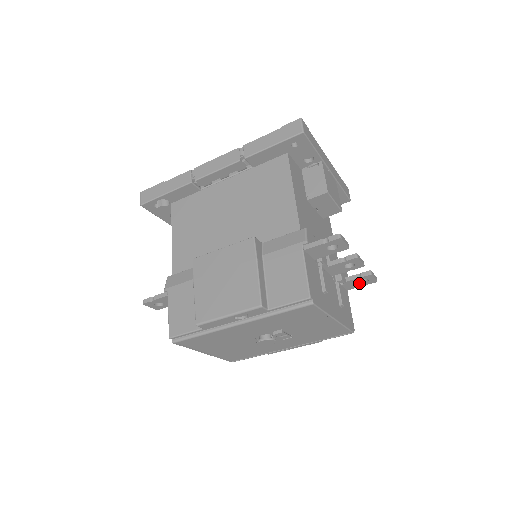
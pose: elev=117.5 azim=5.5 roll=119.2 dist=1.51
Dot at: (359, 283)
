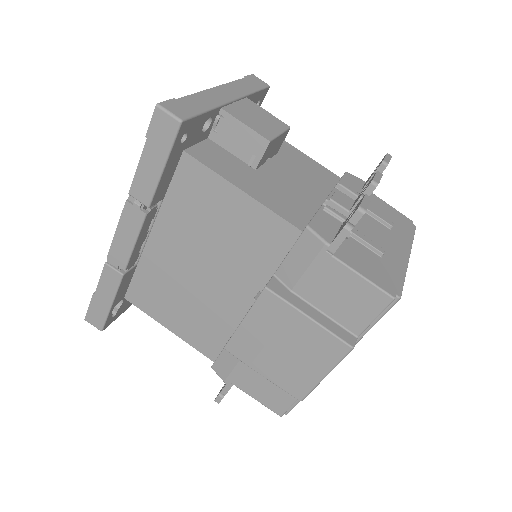
Dot at: occluded
